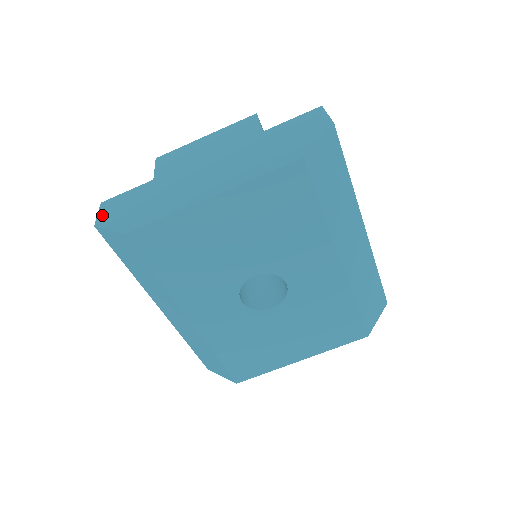
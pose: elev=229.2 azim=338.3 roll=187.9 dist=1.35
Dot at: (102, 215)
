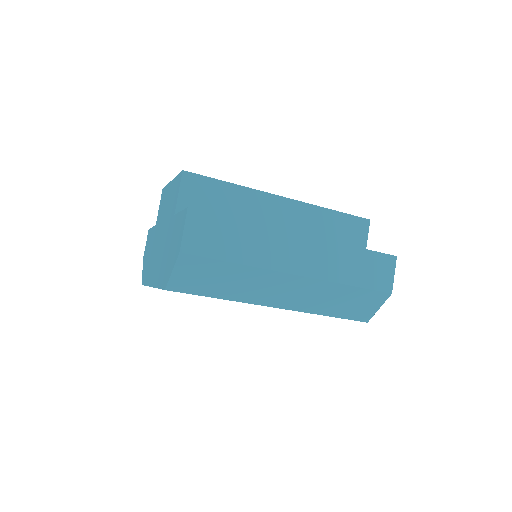
Dot at: (145, 248)
